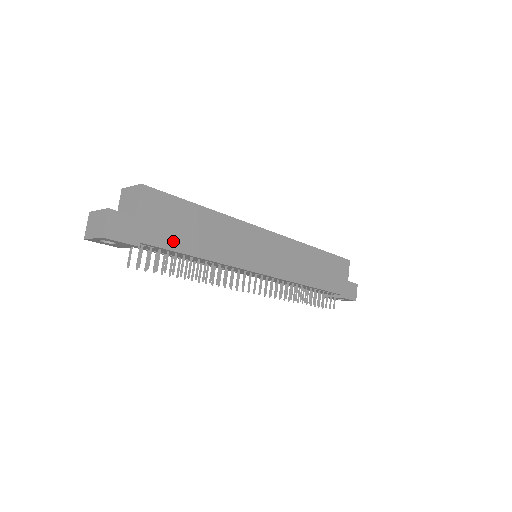
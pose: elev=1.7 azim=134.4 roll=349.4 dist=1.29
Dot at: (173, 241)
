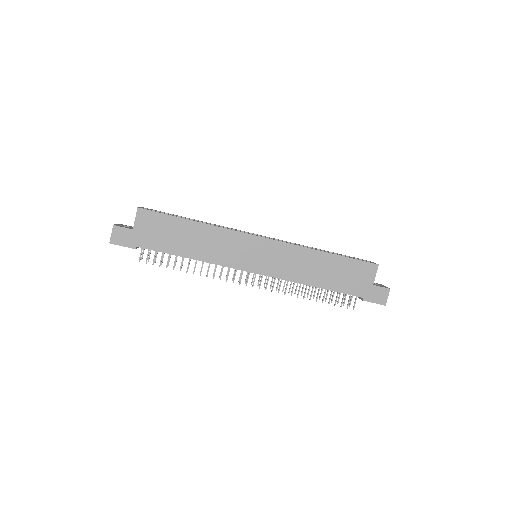
Dot at: (163, 245)
